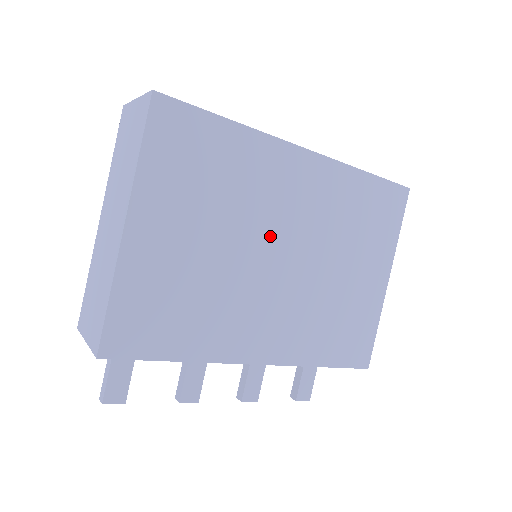
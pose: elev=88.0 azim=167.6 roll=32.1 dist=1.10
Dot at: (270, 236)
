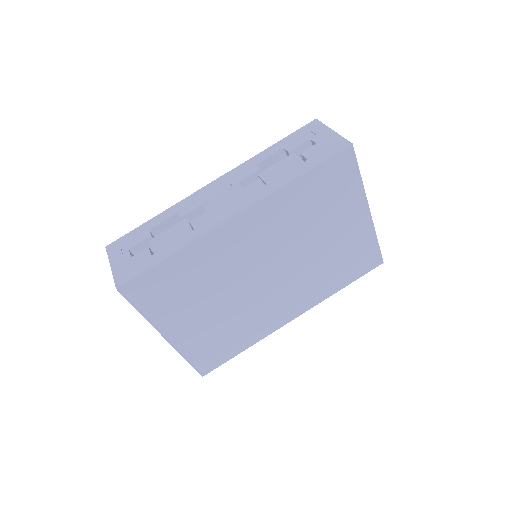
Dot at: (251, 273)
